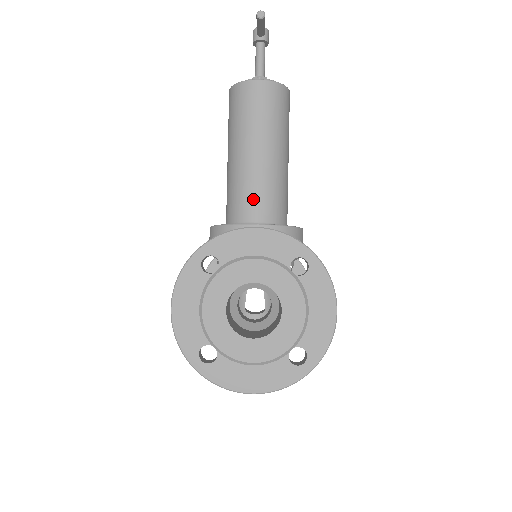
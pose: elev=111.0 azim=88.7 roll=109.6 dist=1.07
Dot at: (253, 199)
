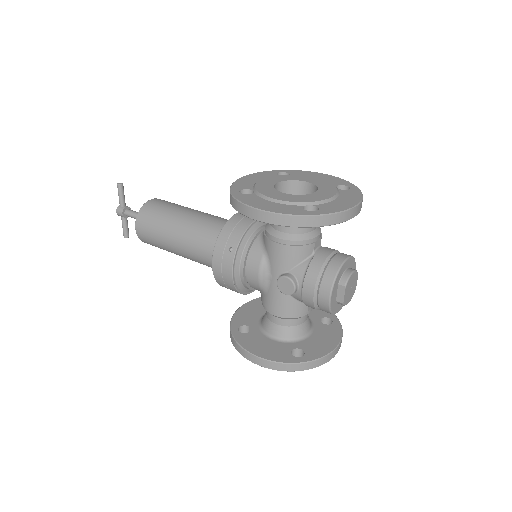
Dot at: (218, 222)
